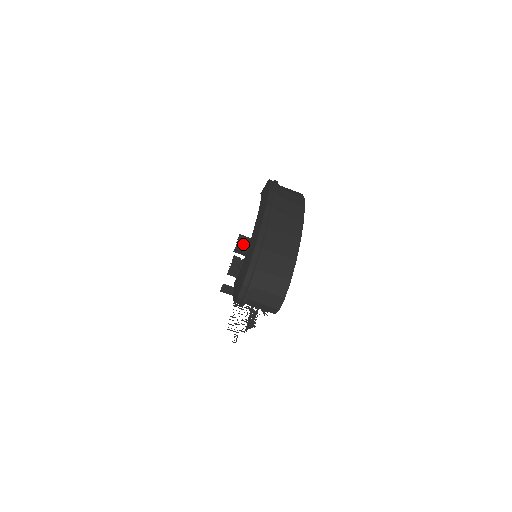
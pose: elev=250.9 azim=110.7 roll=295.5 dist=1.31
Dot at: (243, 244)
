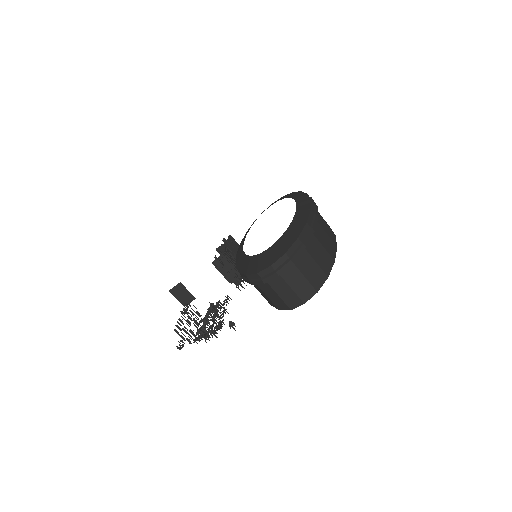
Dot at: (232, 245)
